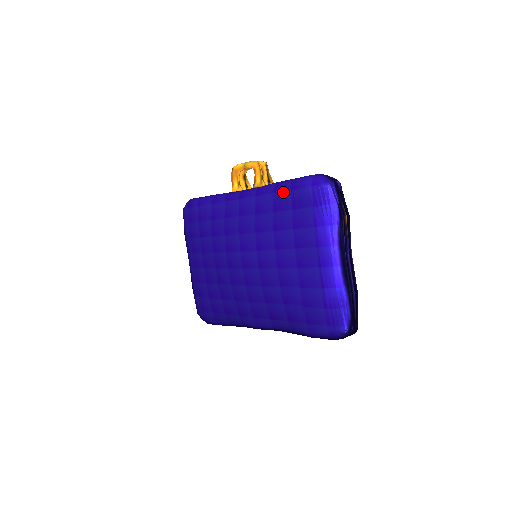
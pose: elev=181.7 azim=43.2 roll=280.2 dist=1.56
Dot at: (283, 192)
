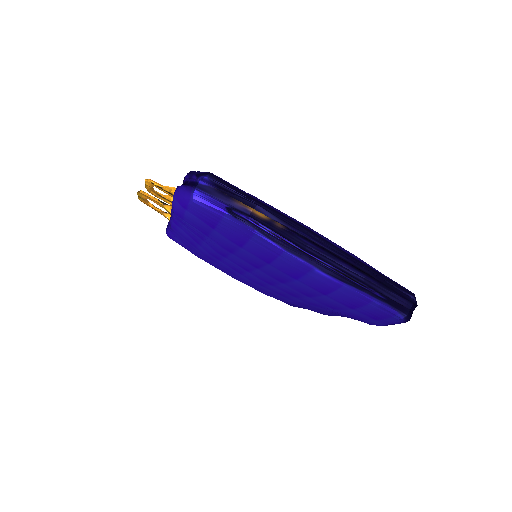
Dot at: occluded
